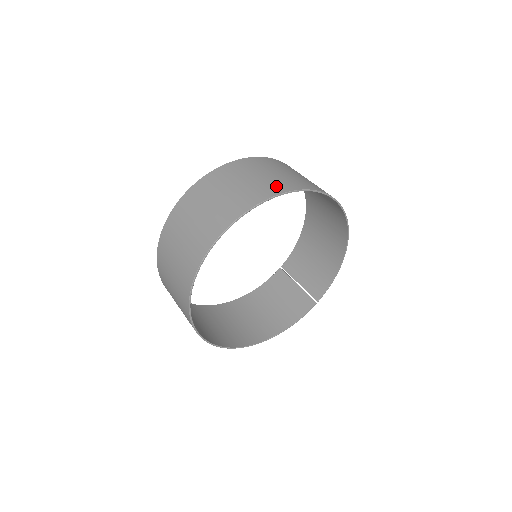
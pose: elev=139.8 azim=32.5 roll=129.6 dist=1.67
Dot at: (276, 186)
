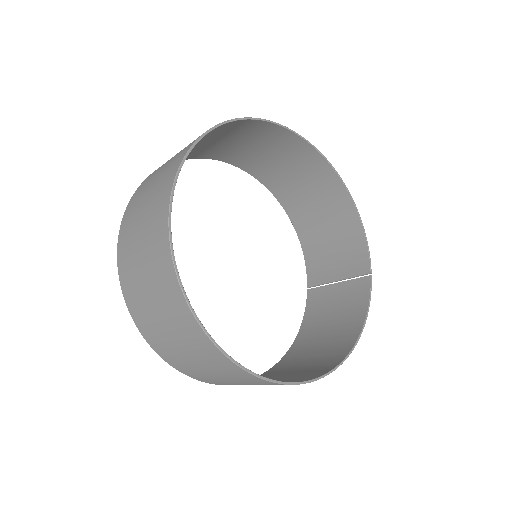
Dot at: occluded
